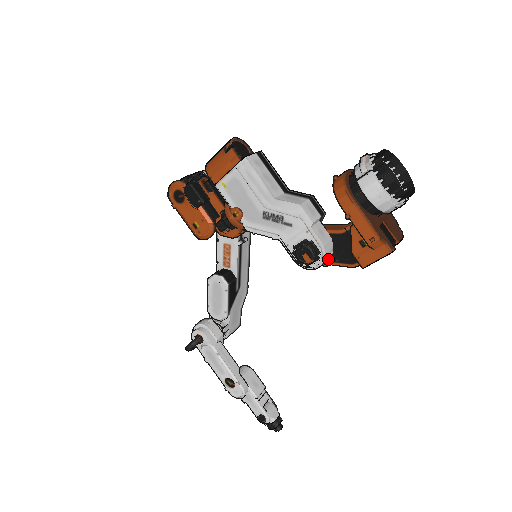
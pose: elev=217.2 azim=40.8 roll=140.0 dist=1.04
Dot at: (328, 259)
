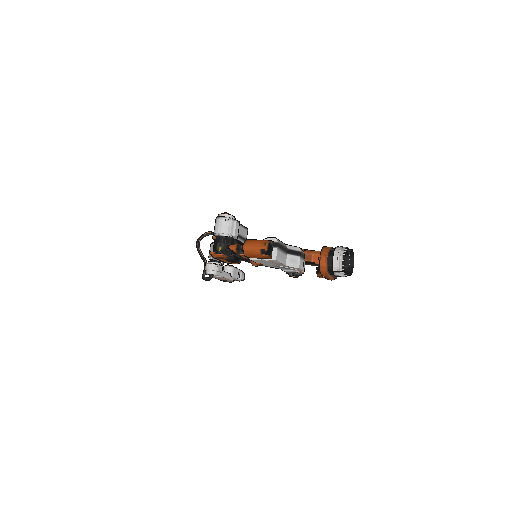
Dot at: occluded
